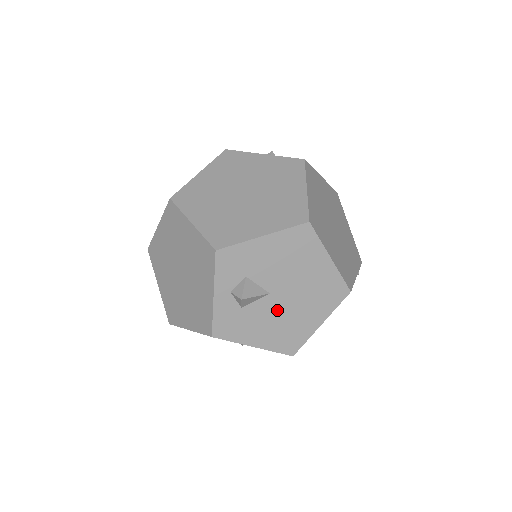
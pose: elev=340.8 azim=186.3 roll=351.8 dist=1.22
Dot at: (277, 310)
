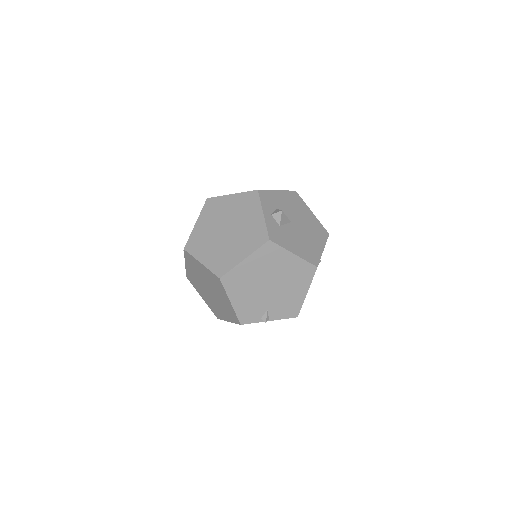
Dot at: (298, 233)
